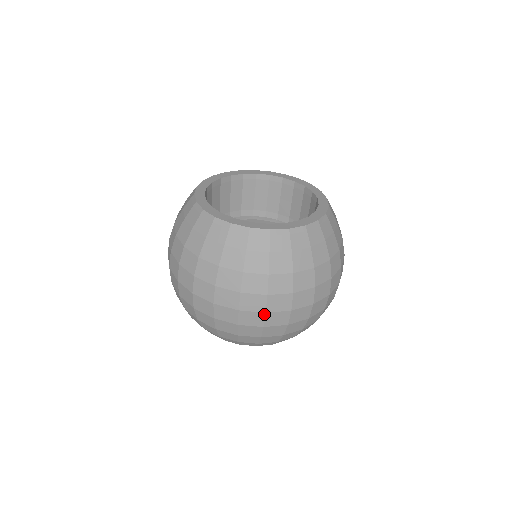
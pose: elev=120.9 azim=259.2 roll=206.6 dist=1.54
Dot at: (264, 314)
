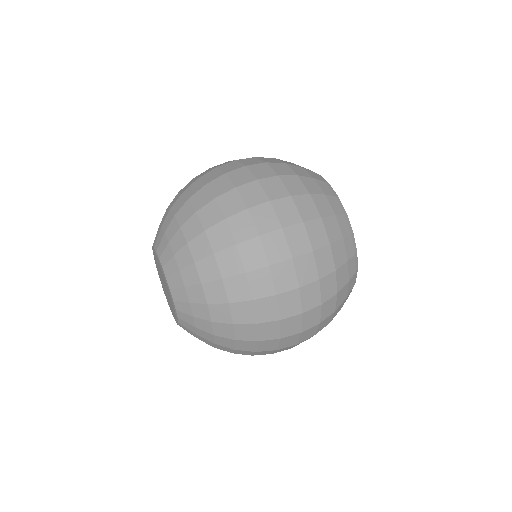
Dot at: (255, 180)
